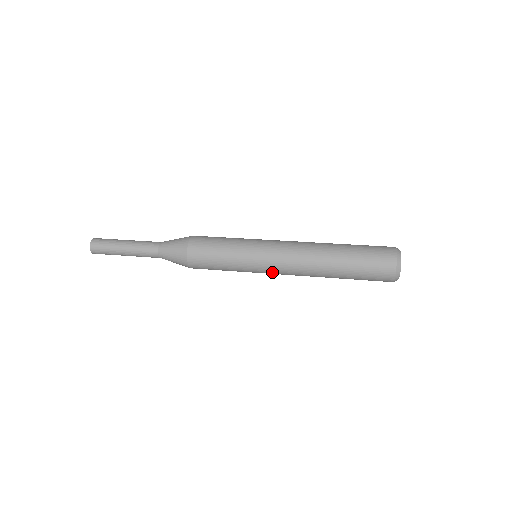
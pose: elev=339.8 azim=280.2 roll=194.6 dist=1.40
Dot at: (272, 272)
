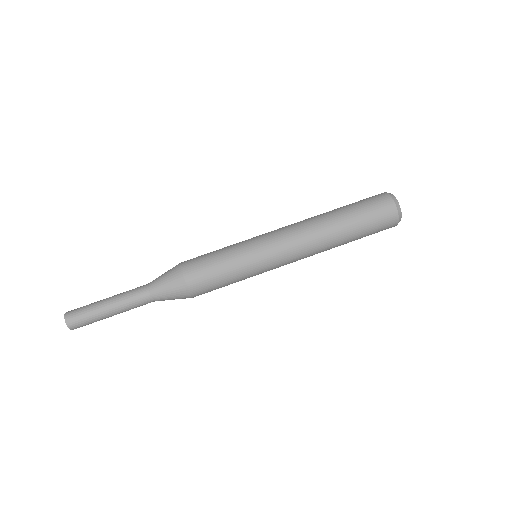
Dot at: occluded
